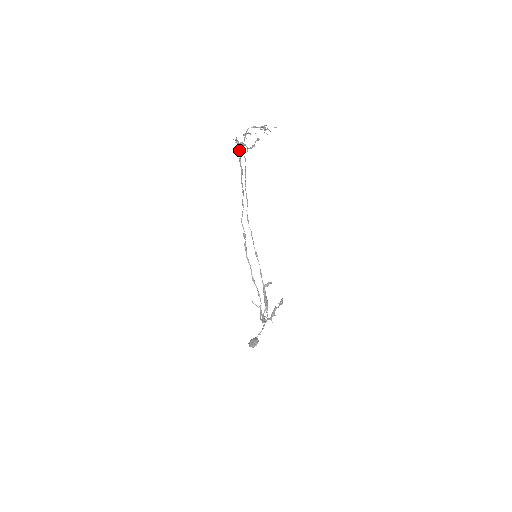
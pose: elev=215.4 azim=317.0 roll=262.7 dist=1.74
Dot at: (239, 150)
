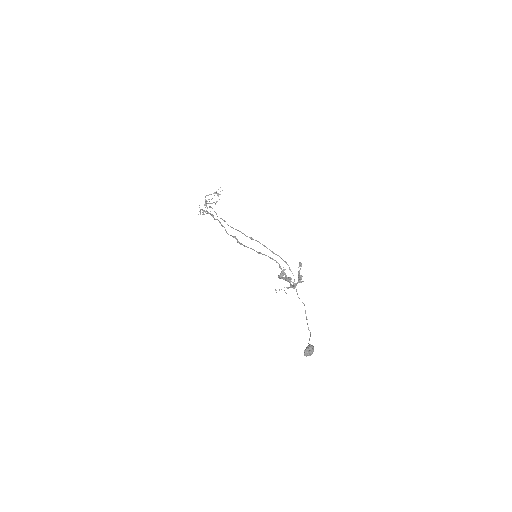
Dot at: occluded
